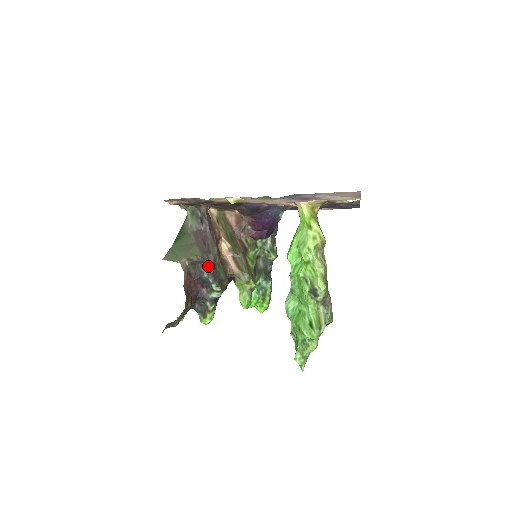
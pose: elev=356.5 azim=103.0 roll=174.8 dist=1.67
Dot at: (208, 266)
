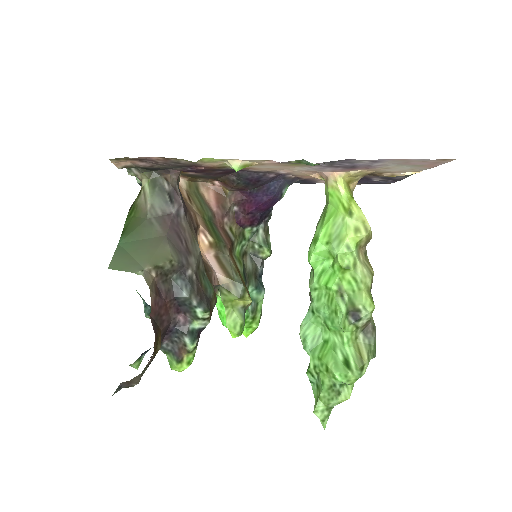
Dot at: (189, 277)
